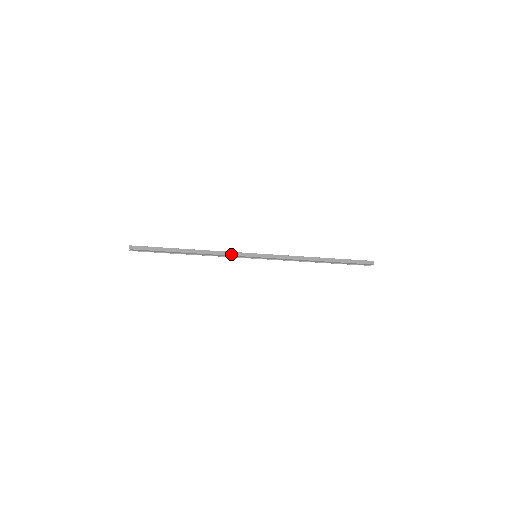
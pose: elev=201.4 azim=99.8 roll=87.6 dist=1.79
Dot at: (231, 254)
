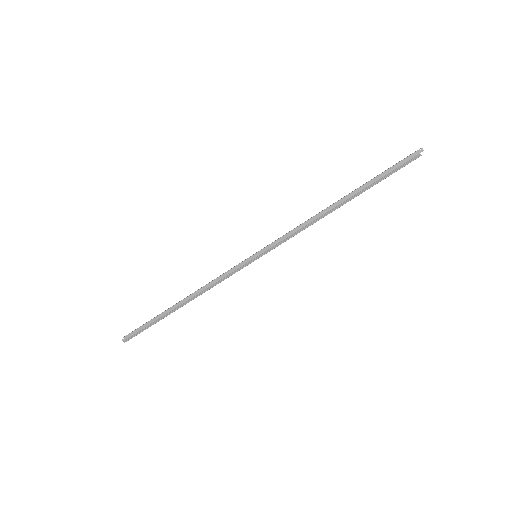
Dot at: (225, 273)
